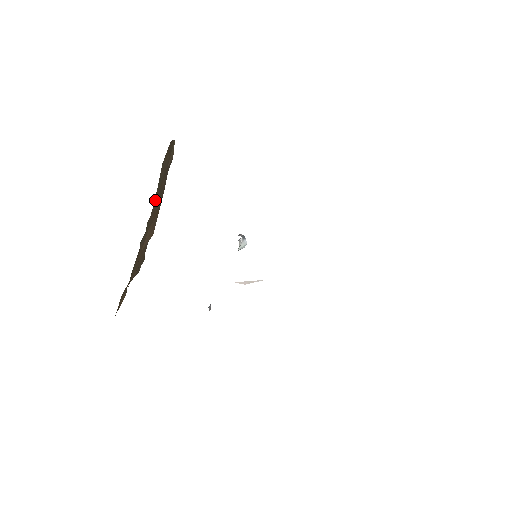
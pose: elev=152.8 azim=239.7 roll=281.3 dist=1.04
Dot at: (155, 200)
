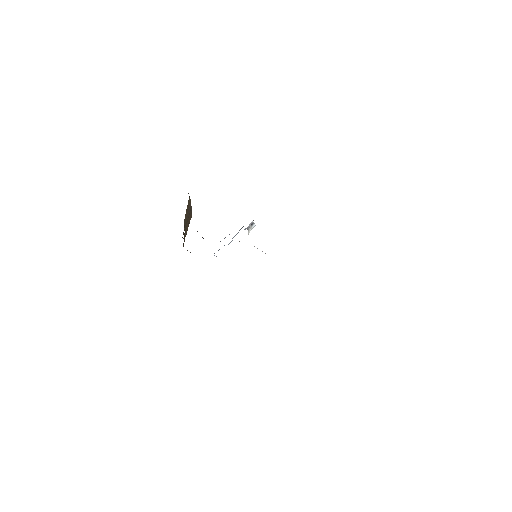
Dot at: (186, 224)
